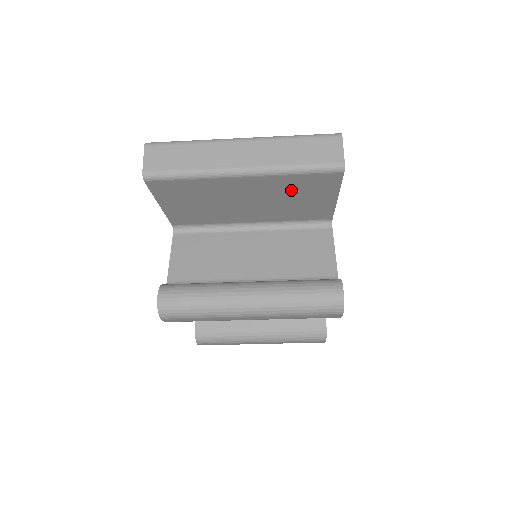
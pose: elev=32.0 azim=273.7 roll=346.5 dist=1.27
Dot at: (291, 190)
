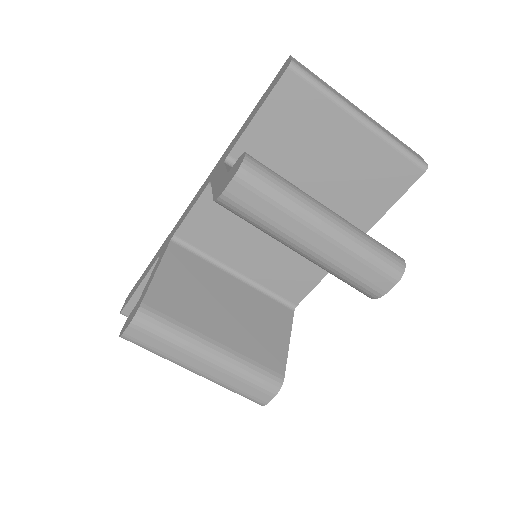
Dot at: (372, 170)
